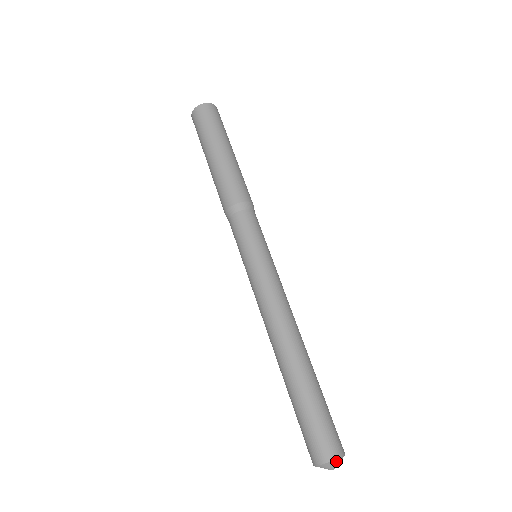
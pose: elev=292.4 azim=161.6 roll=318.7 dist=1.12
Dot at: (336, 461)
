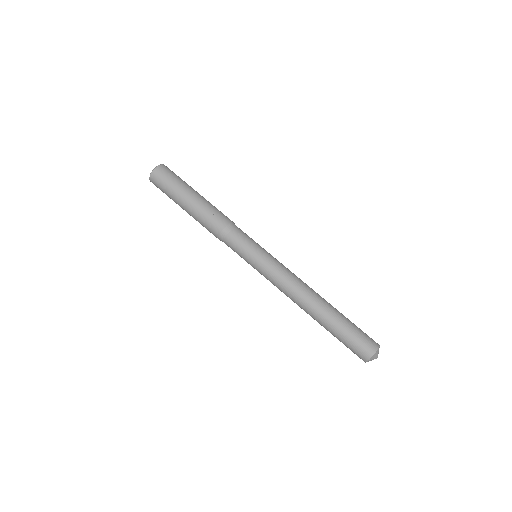
Dot at: (373, 356)
